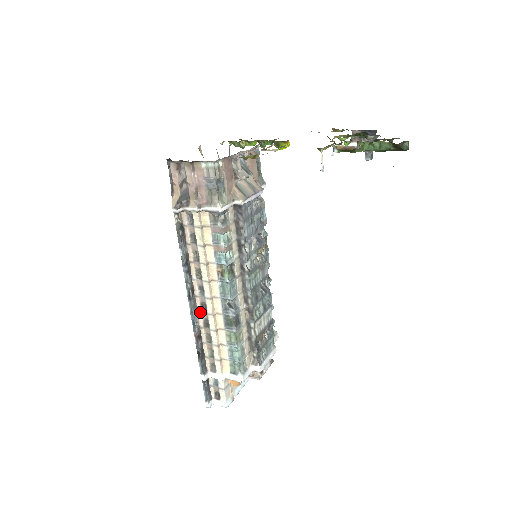
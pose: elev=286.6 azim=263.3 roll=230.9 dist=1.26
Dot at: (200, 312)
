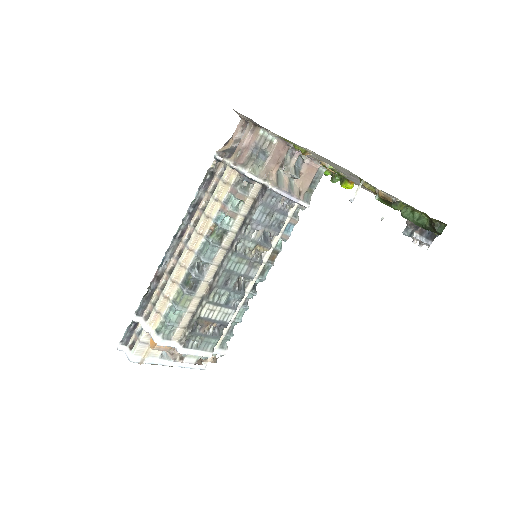
Dot at: (174, 257)
